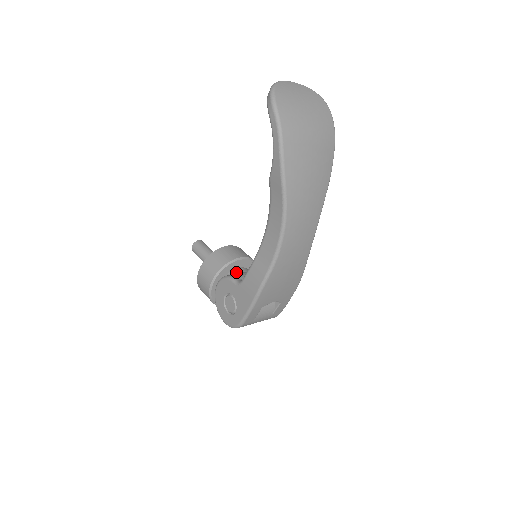
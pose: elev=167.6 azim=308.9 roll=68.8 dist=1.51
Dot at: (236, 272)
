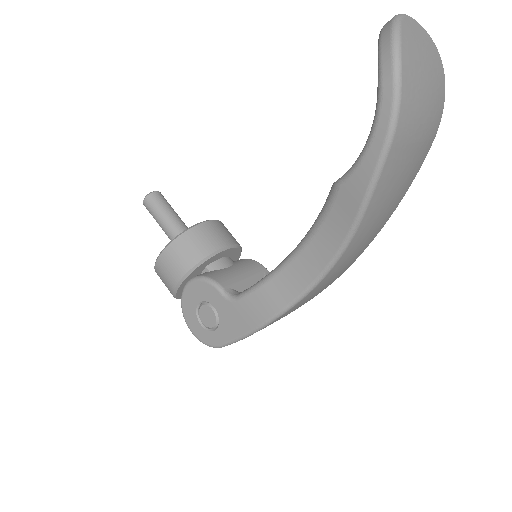
Dot at: (218, 266)
